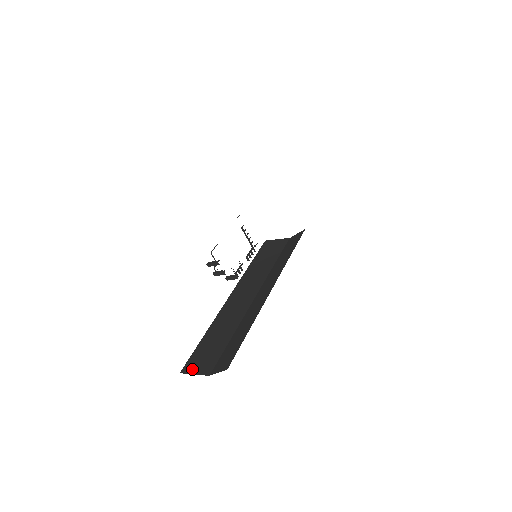
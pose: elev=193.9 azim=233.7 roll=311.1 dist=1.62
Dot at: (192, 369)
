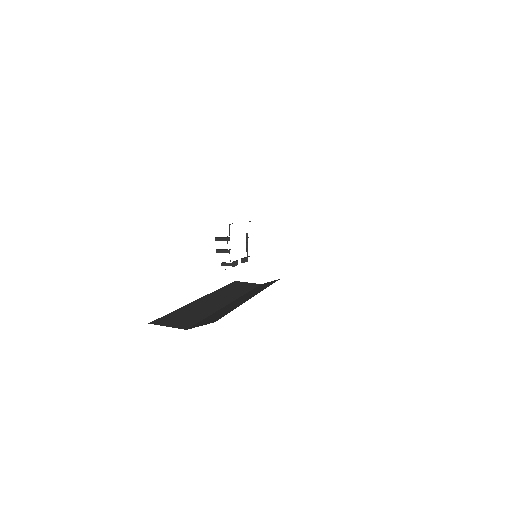
Dot at: (164, 323)
